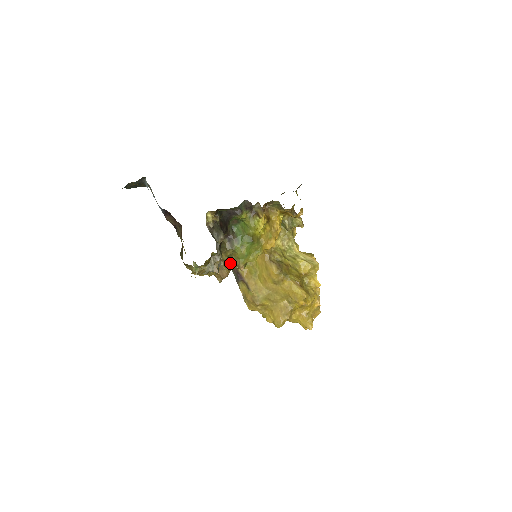
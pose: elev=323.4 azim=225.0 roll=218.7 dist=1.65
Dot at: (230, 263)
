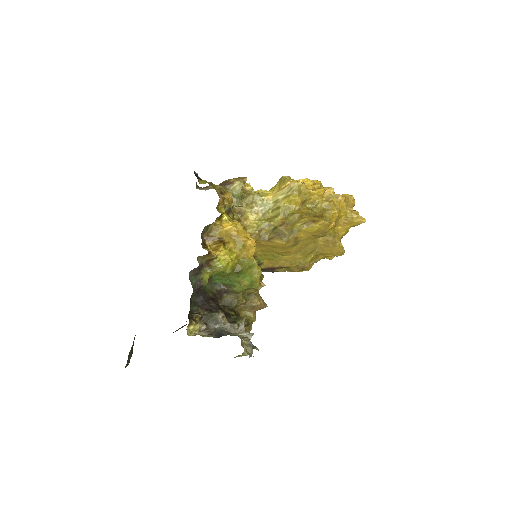
Dot at: (251, 294)
